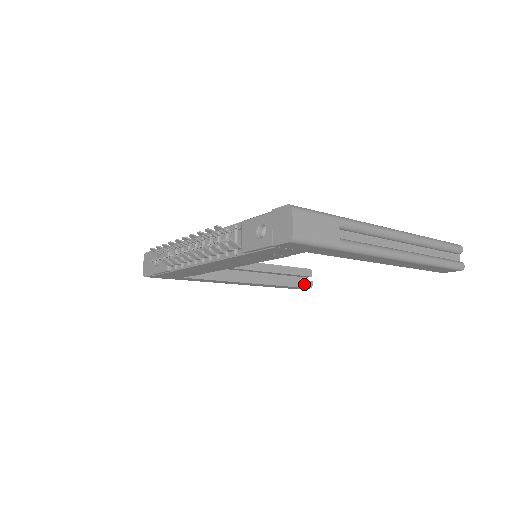
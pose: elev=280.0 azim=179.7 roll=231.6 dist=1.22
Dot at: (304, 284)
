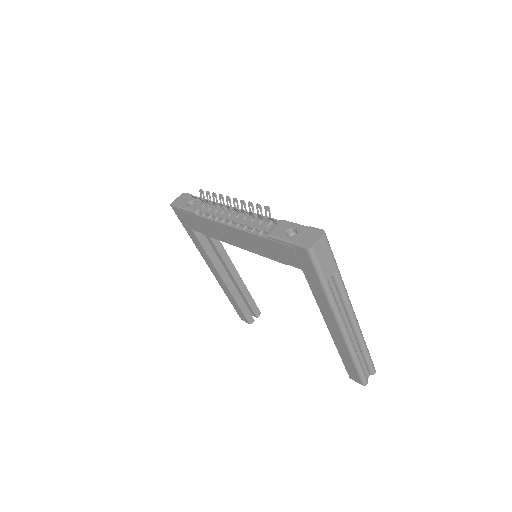
Dot at: (249, 317)
